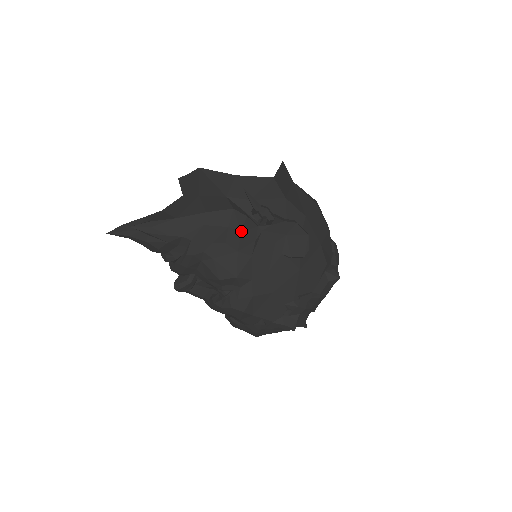
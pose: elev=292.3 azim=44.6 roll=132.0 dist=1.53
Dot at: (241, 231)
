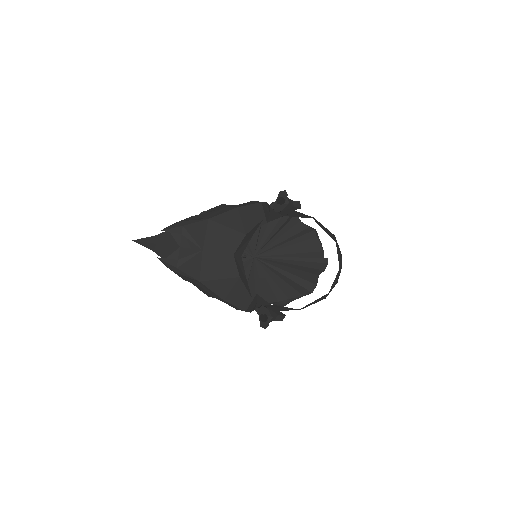
Dot at: (237, 309)
